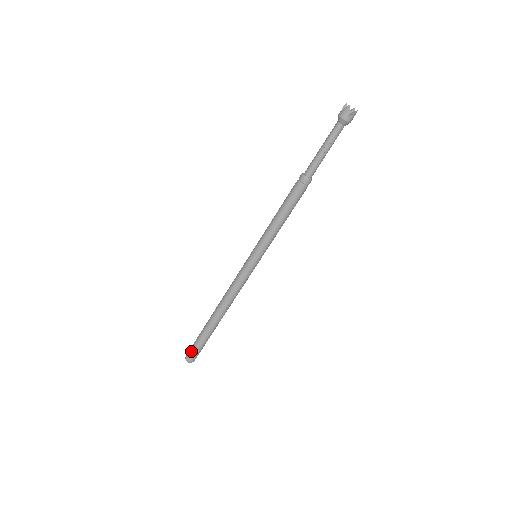
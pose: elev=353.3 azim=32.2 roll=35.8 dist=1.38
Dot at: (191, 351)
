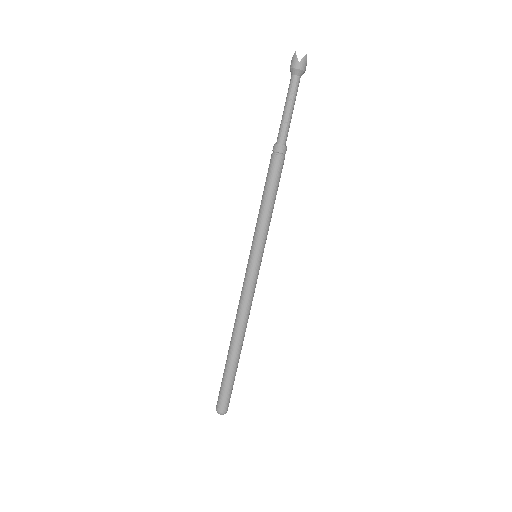
Dot at: (219, 397)
